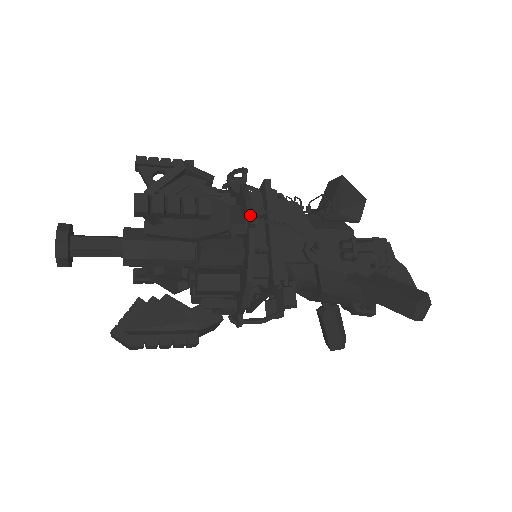
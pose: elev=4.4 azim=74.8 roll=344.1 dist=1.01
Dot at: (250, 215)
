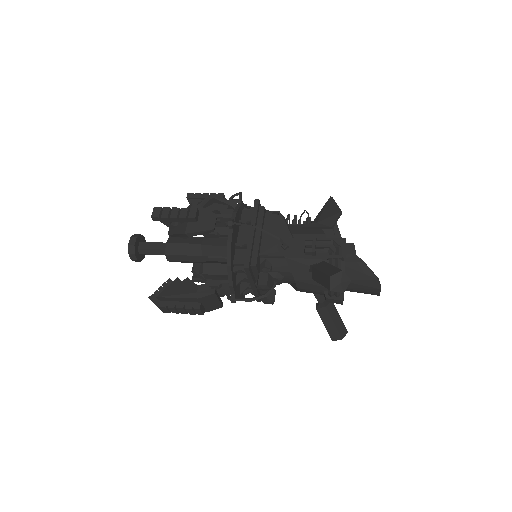
Dot at: (228, 220)
